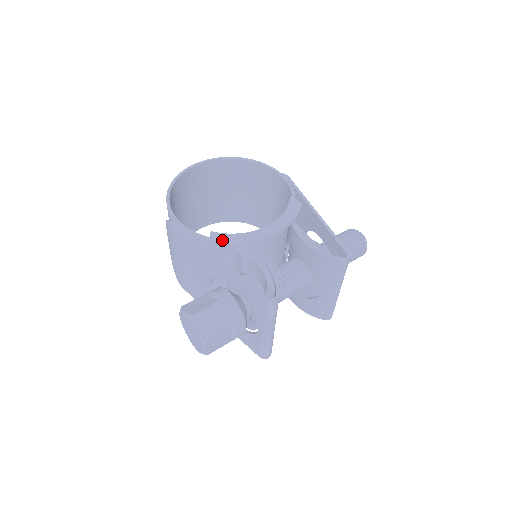
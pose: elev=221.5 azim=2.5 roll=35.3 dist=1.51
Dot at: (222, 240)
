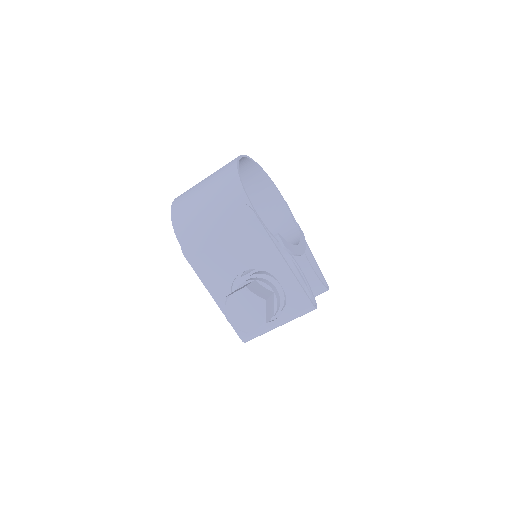
Dot at: (286, 245)
